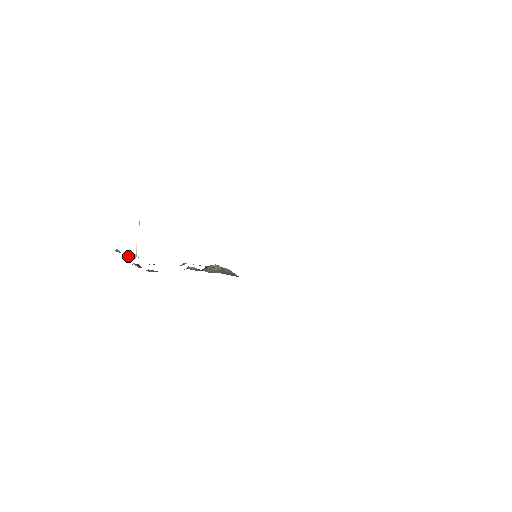
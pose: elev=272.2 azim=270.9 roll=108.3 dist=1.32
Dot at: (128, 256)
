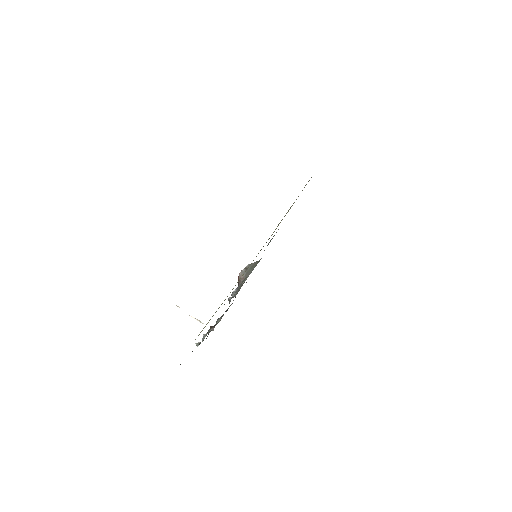
Dot at: (204, 338)
